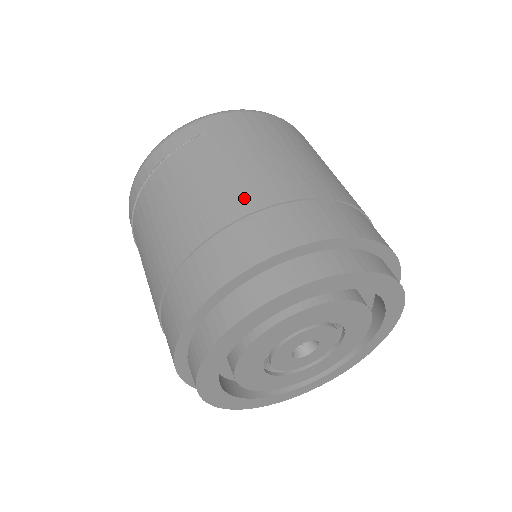
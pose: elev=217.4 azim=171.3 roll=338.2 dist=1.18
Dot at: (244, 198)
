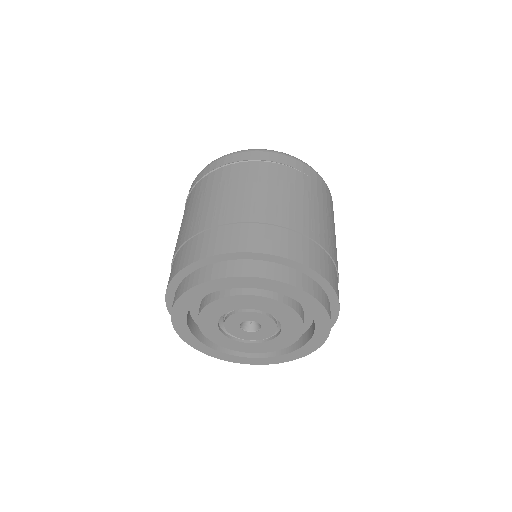
Dot at: (310, 227)
